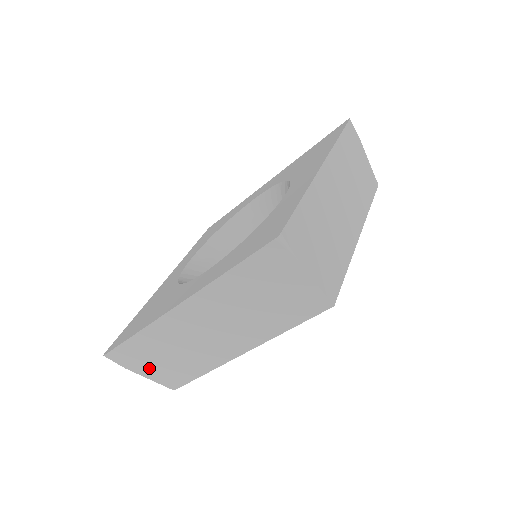
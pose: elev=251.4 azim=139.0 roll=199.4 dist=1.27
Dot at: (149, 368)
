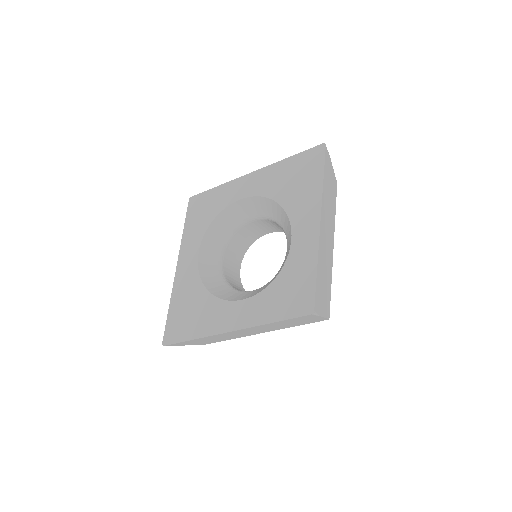
Dot at: (194, 343)
